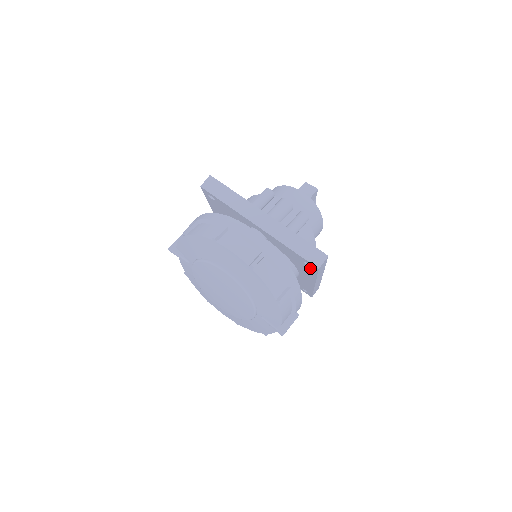
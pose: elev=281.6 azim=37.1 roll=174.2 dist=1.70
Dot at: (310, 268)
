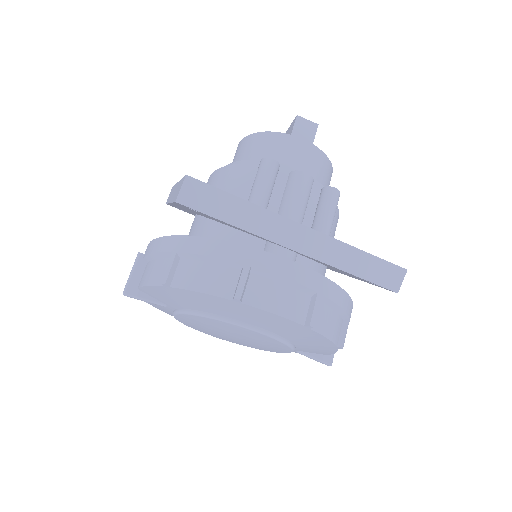
Dot at: (371, 283)
